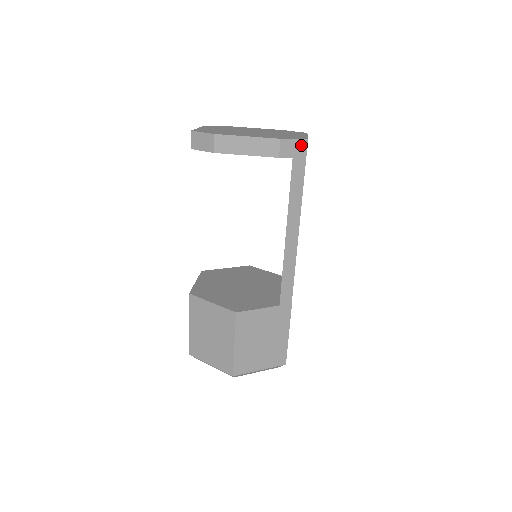
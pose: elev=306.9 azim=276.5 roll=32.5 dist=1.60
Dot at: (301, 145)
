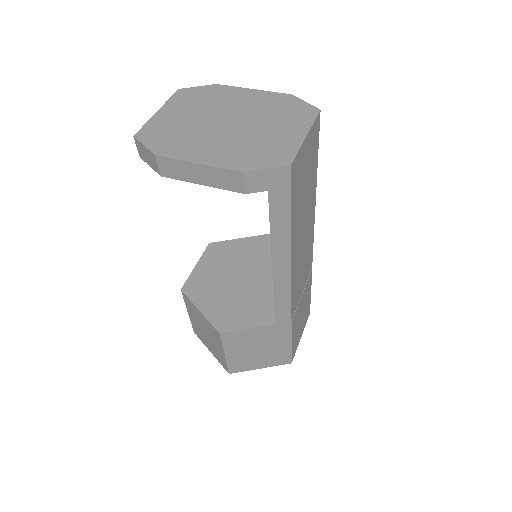
Dot at: (280, 174)
